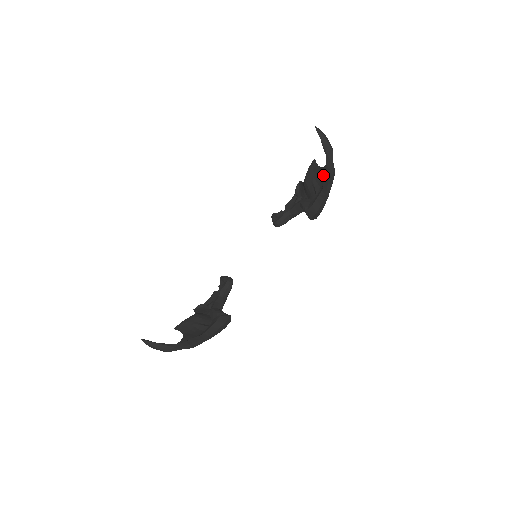
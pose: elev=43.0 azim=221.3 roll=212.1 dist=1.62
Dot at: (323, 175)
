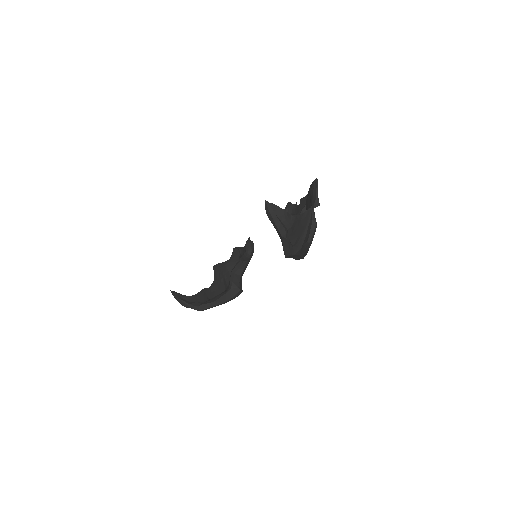
Dot at: occluded
